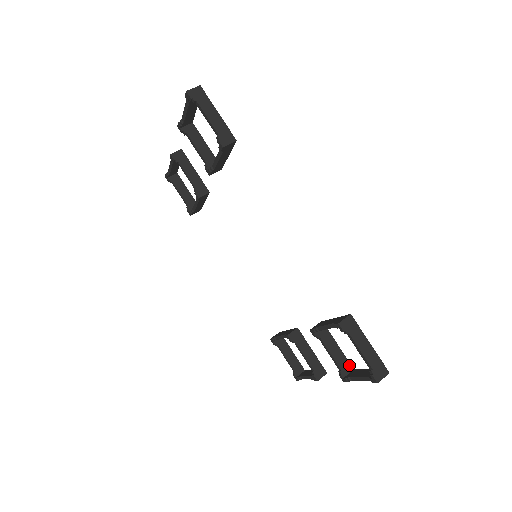
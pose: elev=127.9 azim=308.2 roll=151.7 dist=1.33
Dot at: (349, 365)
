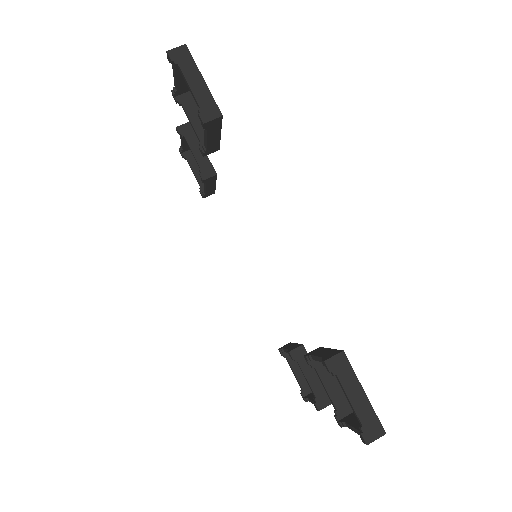
Dot at: (348, 406)
